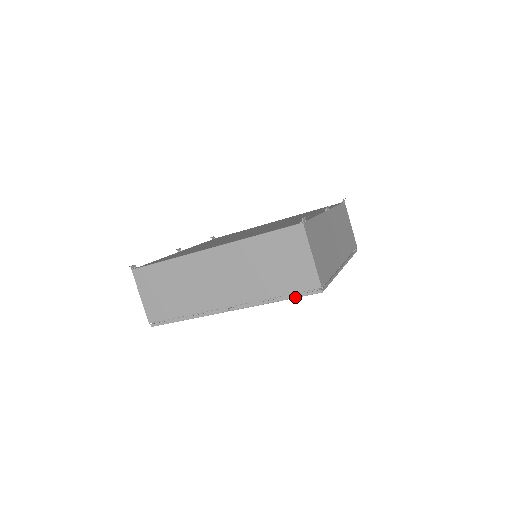
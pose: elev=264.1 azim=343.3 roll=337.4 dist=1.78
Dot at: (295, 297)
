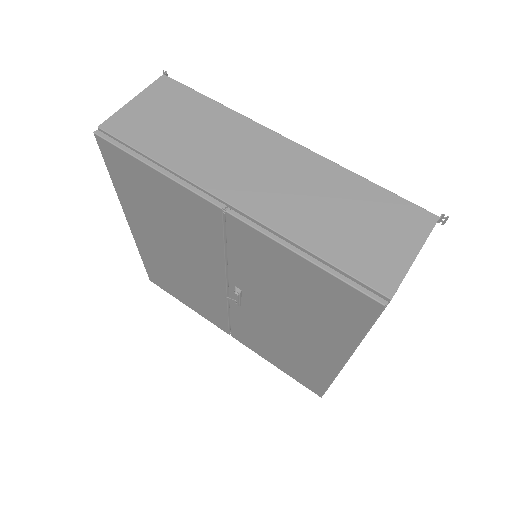
Dot at: (339, 276)
